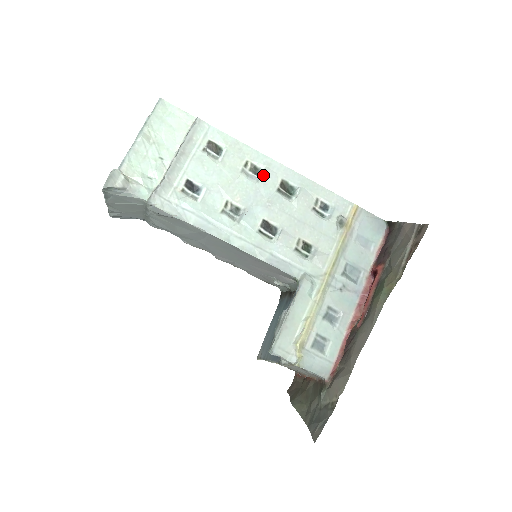
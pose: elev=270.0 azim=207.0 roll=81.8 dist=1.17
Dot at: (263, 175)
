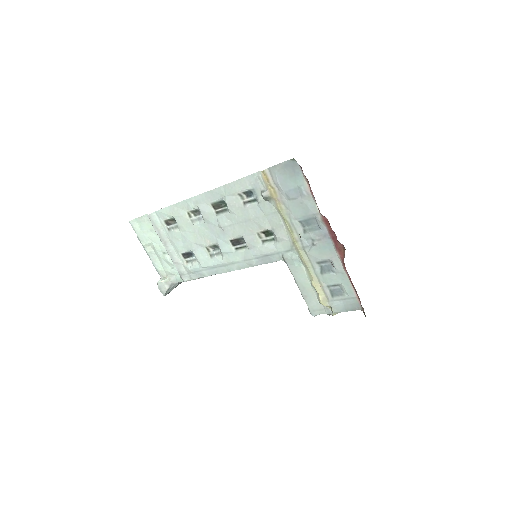
Dot at: (201, 213)
